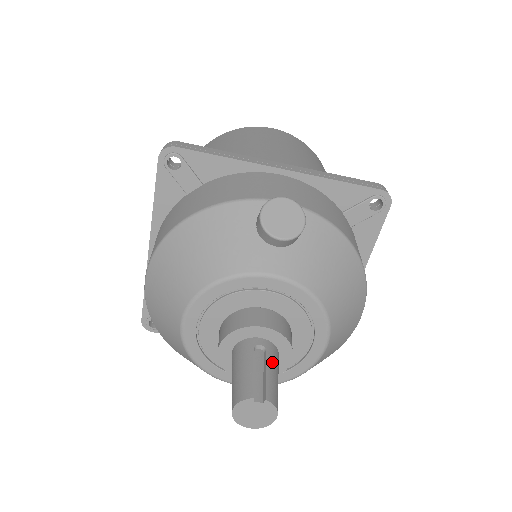
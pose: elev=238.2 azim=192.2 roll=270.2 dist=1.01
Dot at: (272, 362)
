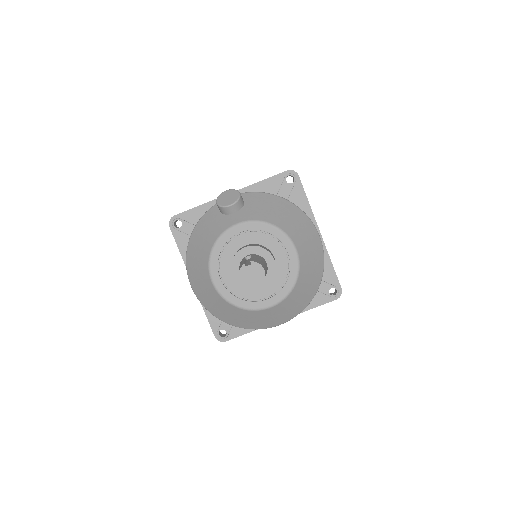
Dot at: (256, 257)
